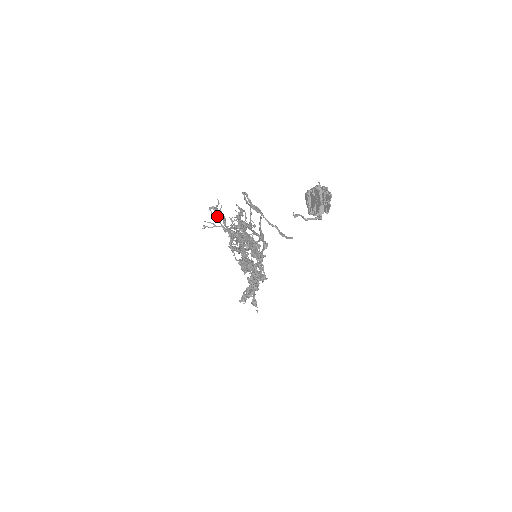
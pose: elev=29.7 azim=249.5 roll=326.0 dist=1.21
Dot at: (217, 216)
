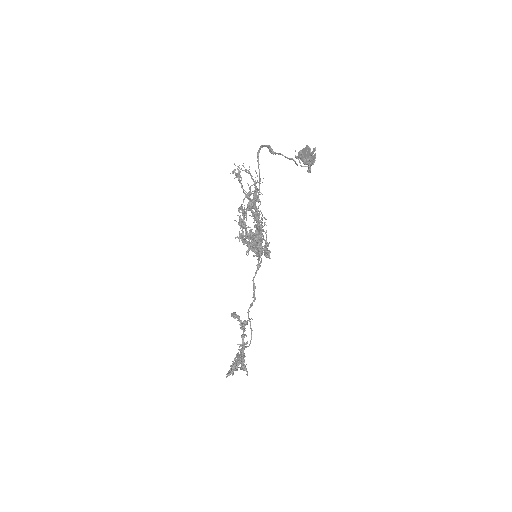
Dot at: (239, 173)
